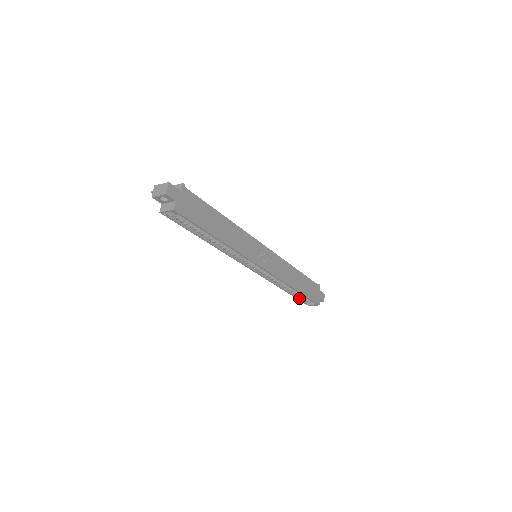
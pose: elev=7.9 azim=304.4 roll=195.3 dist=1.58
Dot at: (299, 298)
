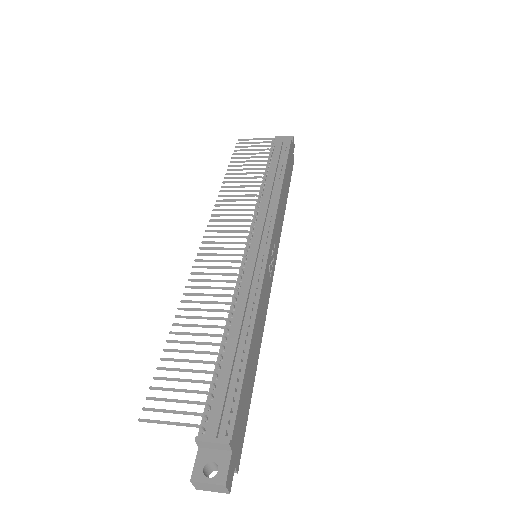
Dot at: occluded
